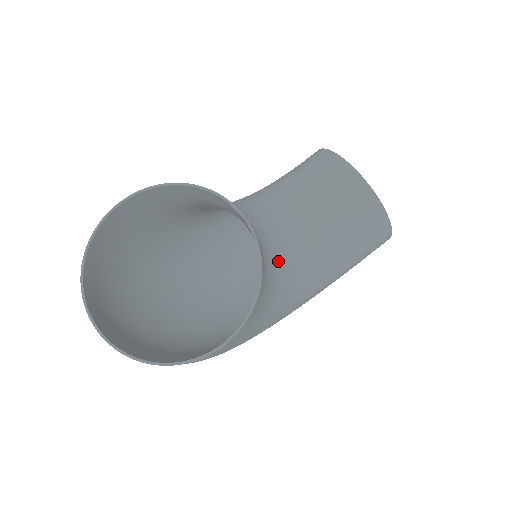
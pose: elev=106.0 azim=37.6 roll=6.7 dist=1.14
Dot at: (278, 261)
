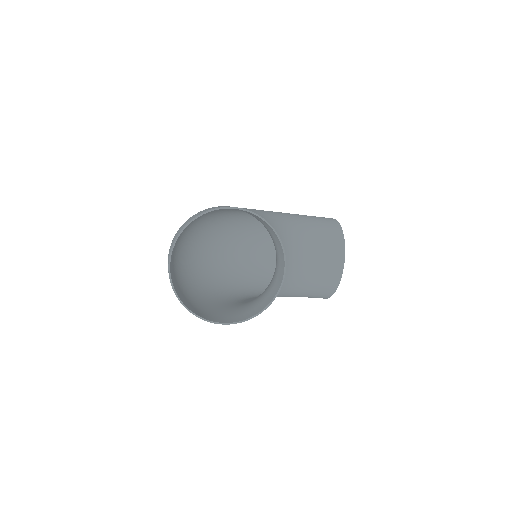
Dot at: occluded
